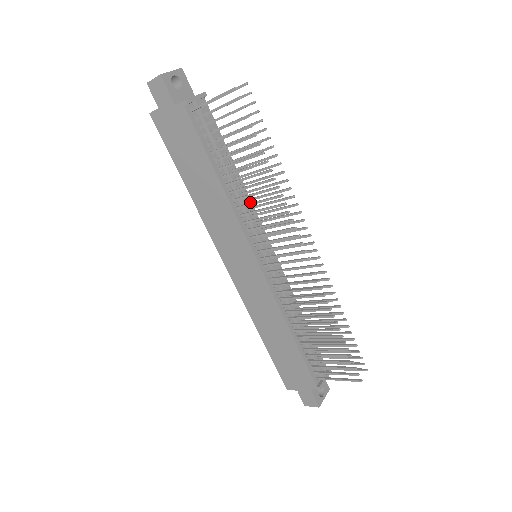
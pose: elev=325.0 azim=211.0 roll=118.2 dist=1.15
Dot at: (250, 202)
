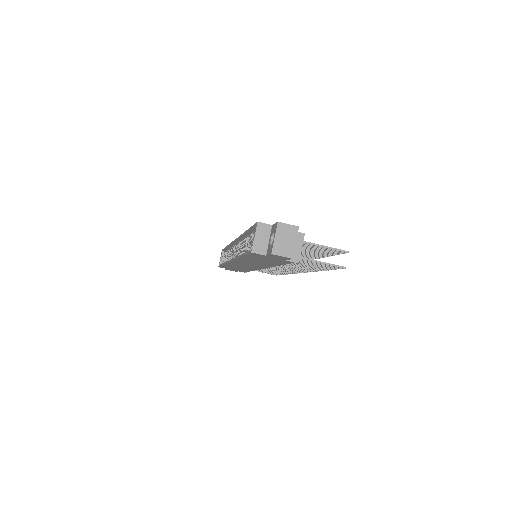
Dot at: occluded
